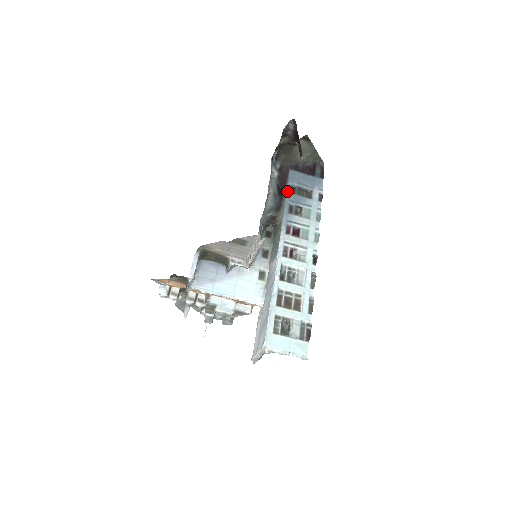
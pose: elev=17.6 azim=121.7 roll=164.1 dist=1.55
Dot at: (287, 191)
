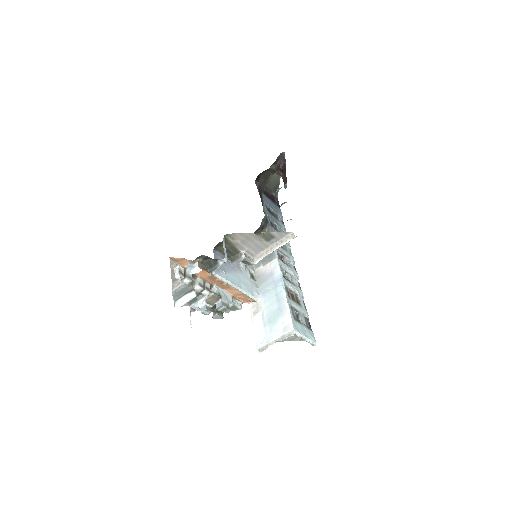
Dot at: (266, 209)
